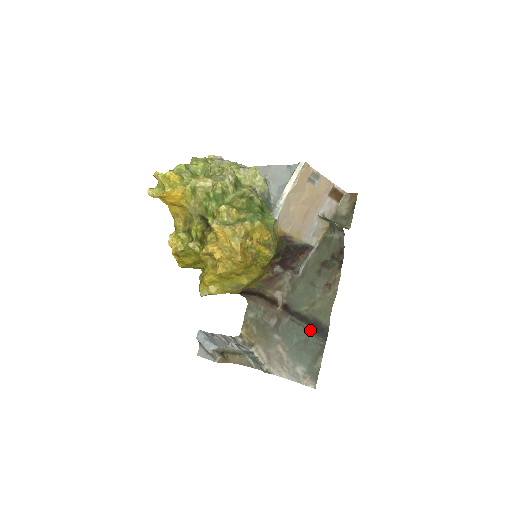
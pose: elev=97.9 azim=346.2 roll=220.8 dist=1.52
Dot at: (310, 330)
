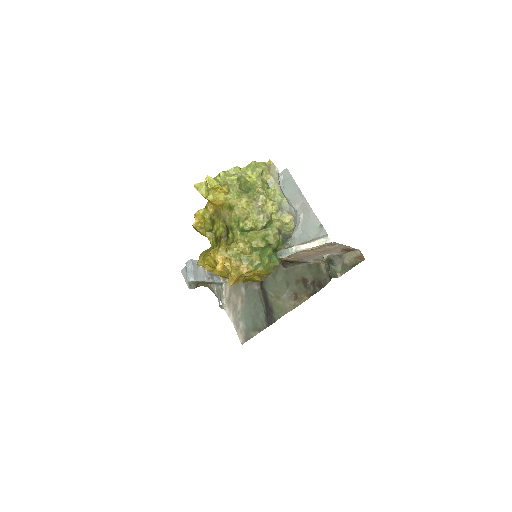
Dot at: (264, 310)
